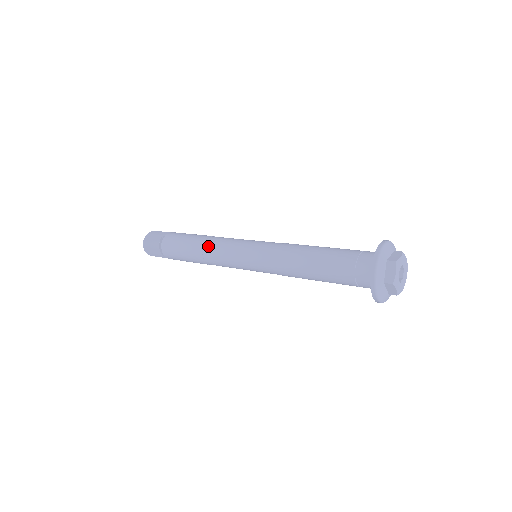
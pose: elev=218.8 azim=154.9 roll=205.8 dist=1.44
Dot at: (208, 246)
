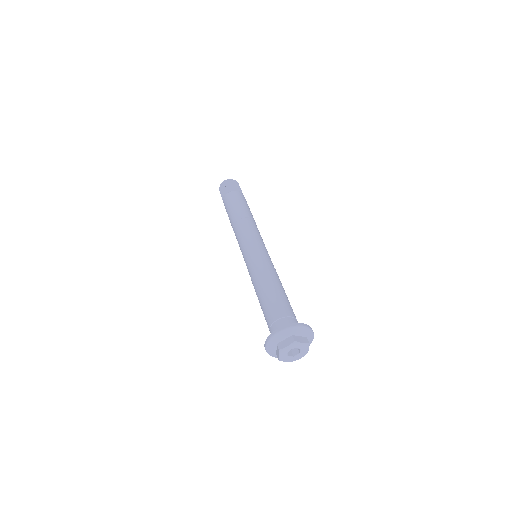
Dot at: (234, 230)
